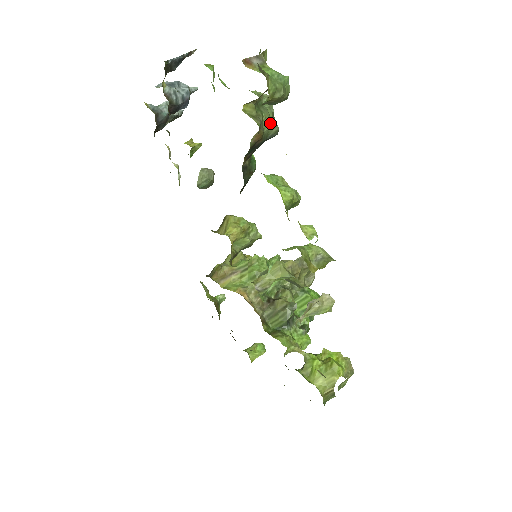
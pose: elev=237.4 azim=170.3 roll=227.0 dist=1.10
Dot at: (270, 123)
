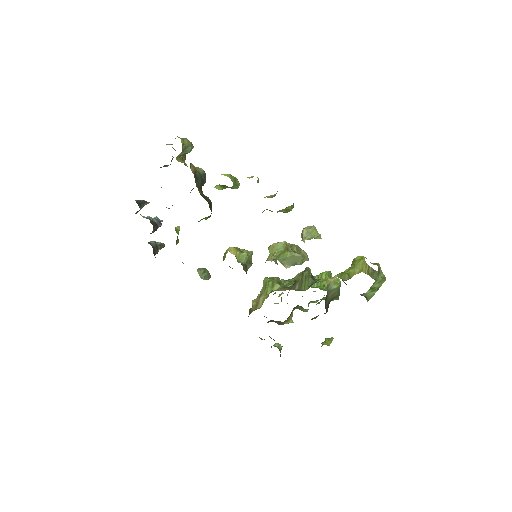
Dot at: (197, 168)
